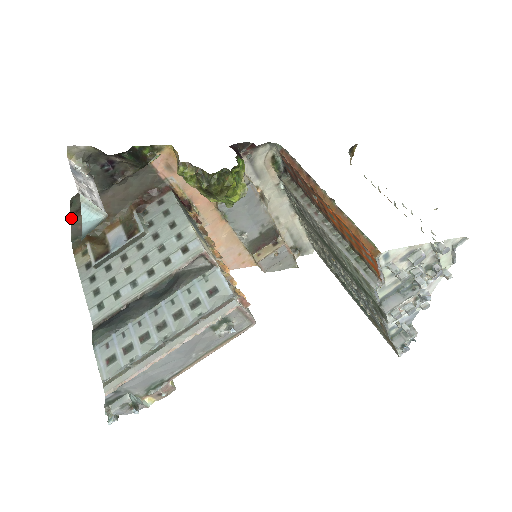
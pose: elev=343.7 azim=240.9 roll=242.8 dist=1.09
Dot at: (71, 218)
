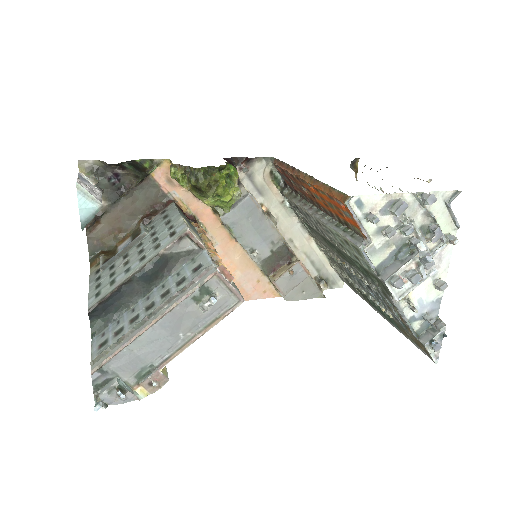
Dot at: (87, 232)
